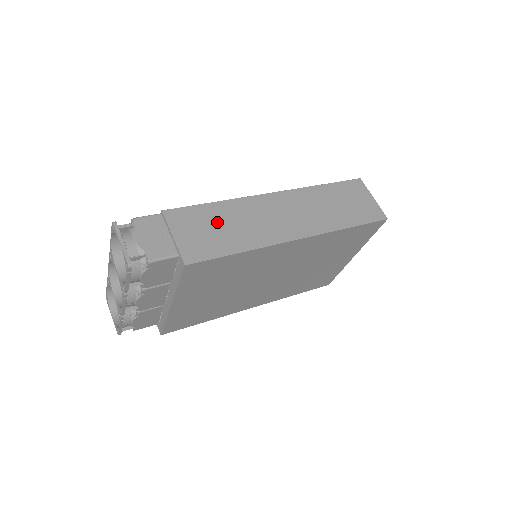
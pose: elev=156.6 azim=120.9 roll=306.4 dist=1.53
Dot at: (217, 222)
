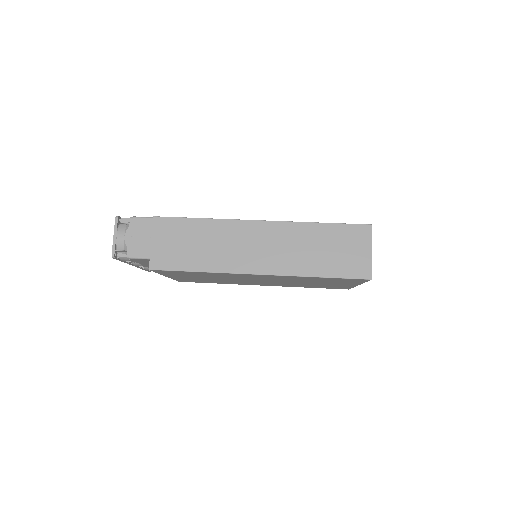
Dot at: (193, 238)
